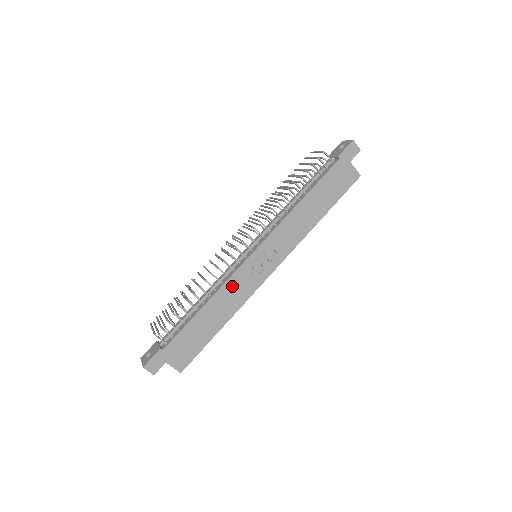
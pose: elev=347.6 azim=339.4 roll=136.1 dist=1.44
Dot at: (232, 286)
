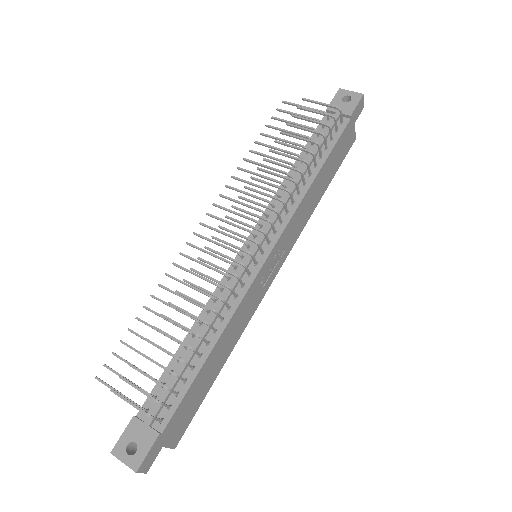
Dot at: (242, 309)
